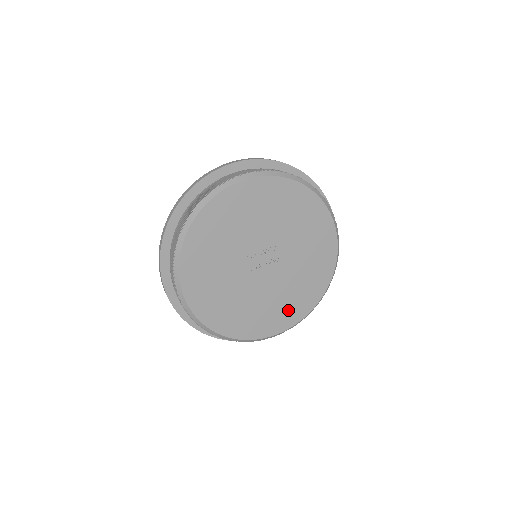
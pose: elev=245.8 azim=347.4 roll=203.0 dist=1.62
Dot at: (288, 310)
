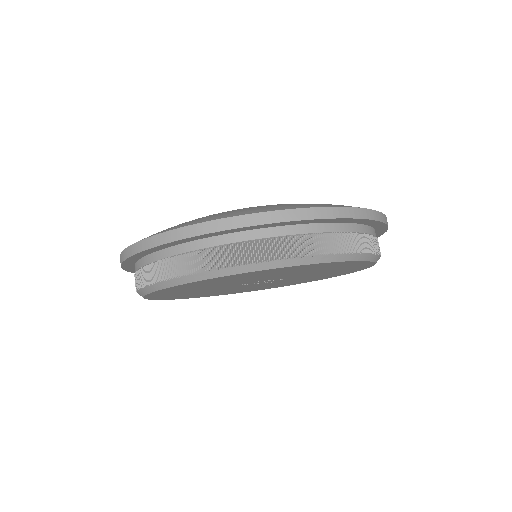
Dot at: (232, 292)
